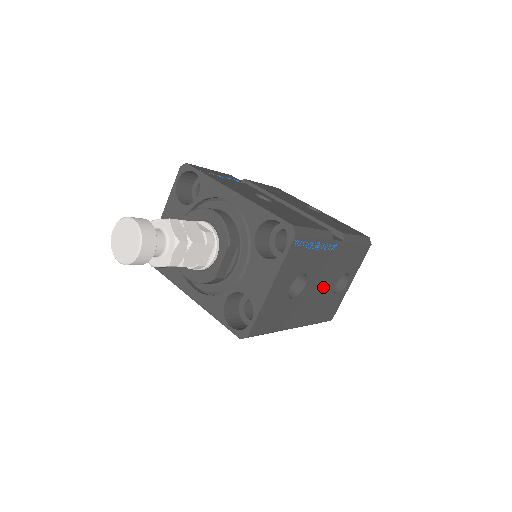
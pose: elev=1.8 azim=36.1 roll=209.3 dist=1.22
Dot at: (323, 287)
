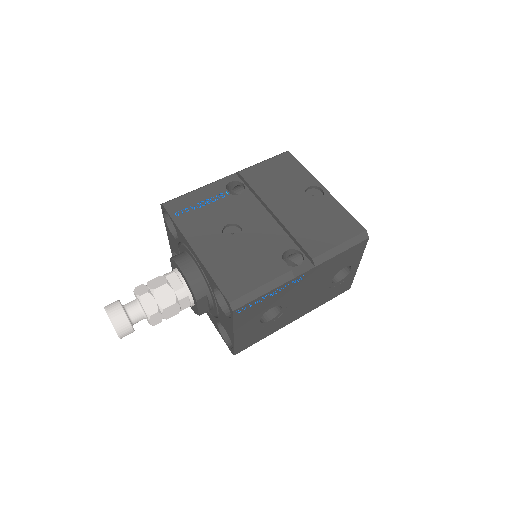
Dot at: (311, 292)
